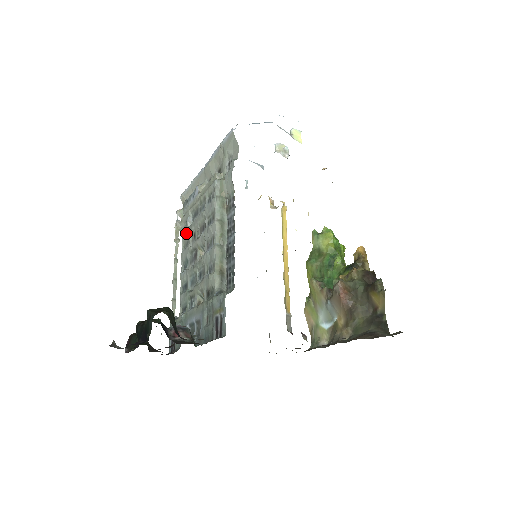
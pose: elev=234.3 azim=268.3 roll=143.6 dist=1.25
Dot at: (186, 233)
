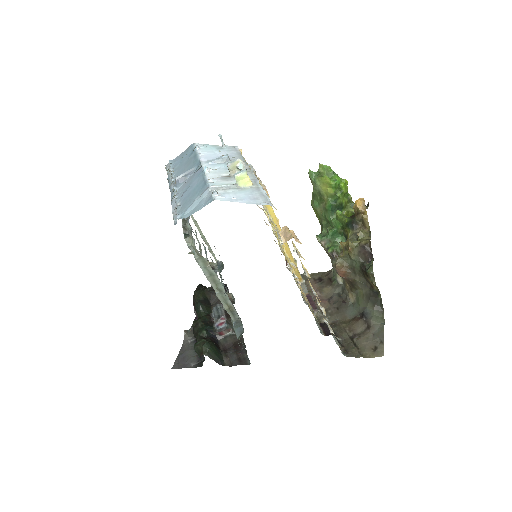
Dot at: occluded
